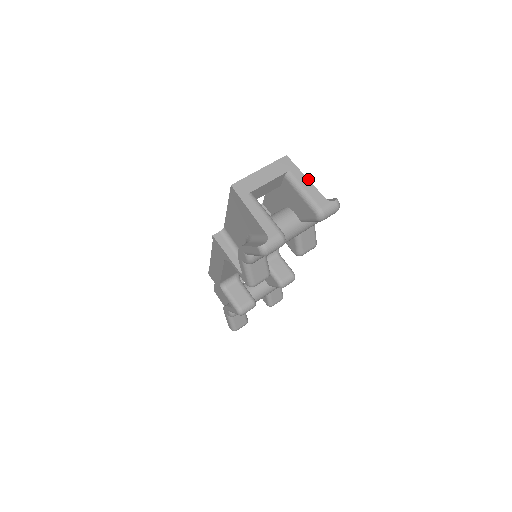
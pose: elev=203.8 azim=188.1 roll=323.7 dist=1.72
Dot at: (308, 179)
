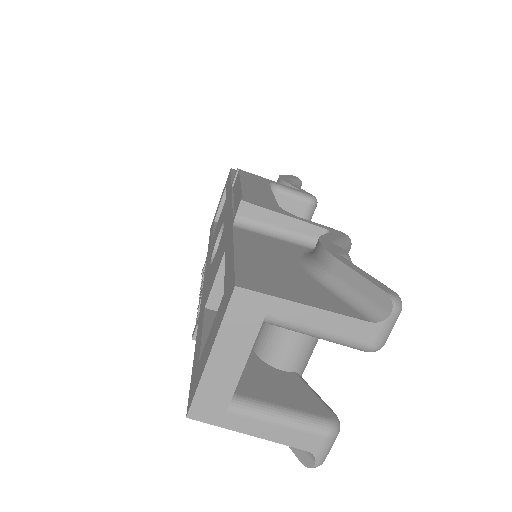
Dot at: (313, 307)
